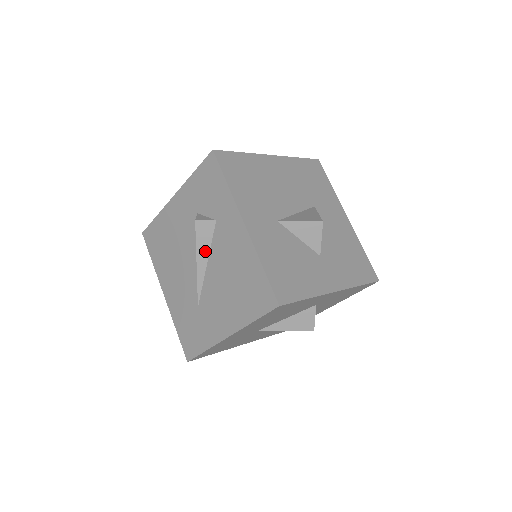
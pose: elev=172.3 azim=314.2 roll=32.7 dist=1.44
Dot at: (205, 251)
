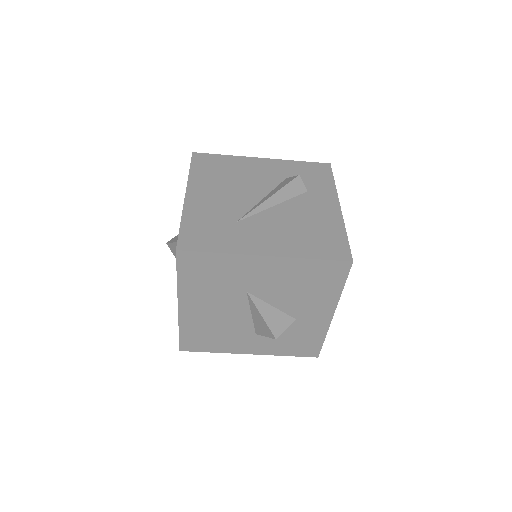
Dot at: (283, 197)
